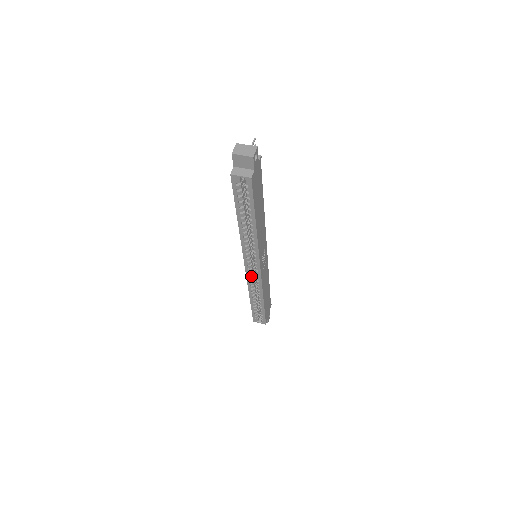
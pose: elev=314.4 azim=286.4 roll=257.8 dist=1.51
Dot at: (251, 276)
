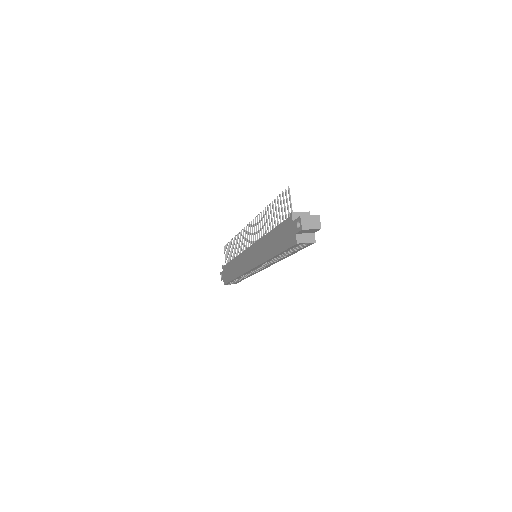
Dot at: (250, 271)
